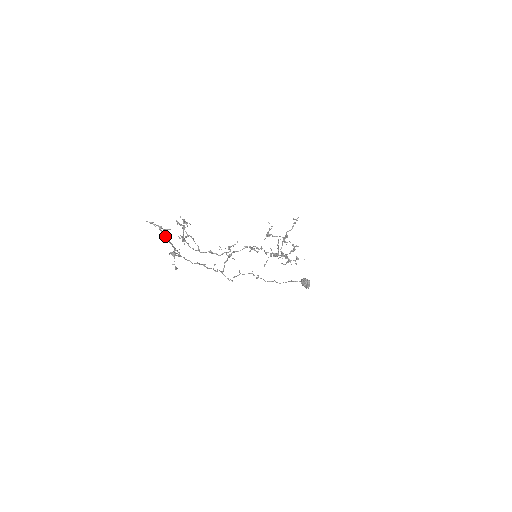
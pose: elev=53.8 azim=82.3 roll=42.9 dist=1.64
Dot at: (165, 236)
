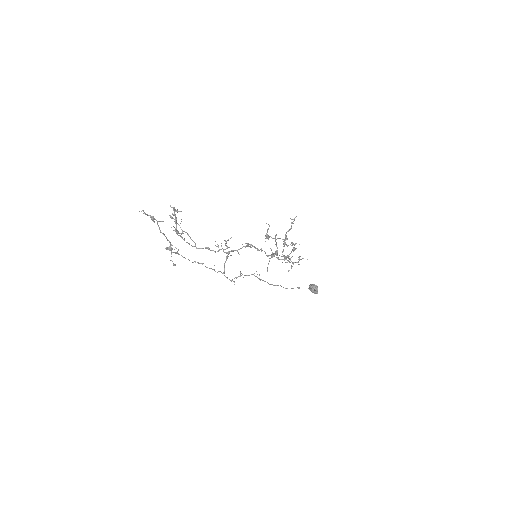
Dot at: occluded
